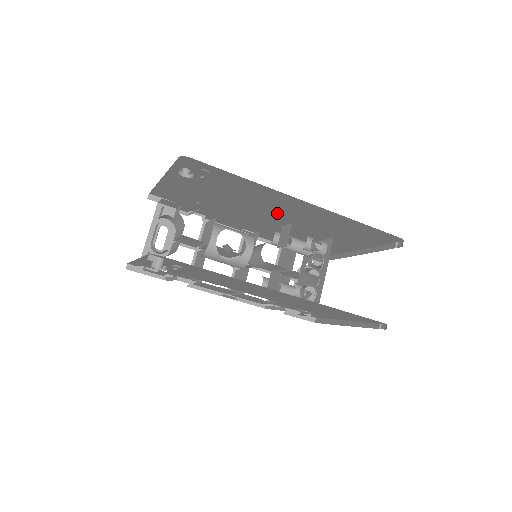
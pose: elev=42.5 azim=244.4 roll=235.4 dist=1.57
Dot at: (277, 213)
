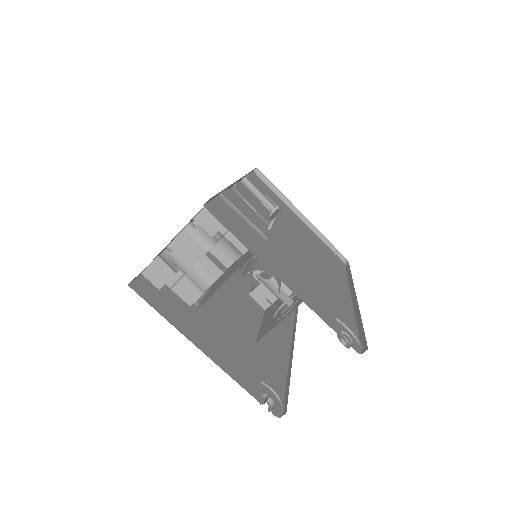
Dot at: occluded
